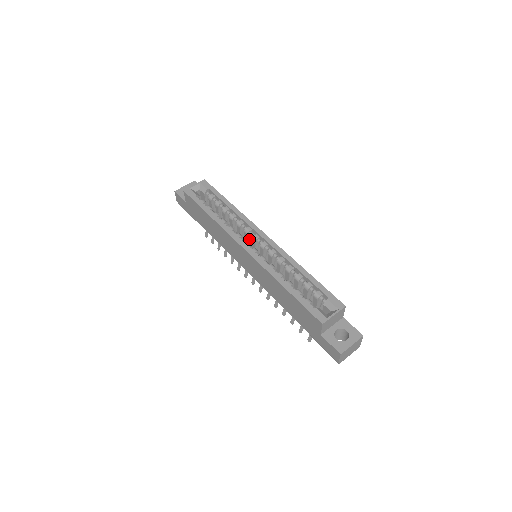
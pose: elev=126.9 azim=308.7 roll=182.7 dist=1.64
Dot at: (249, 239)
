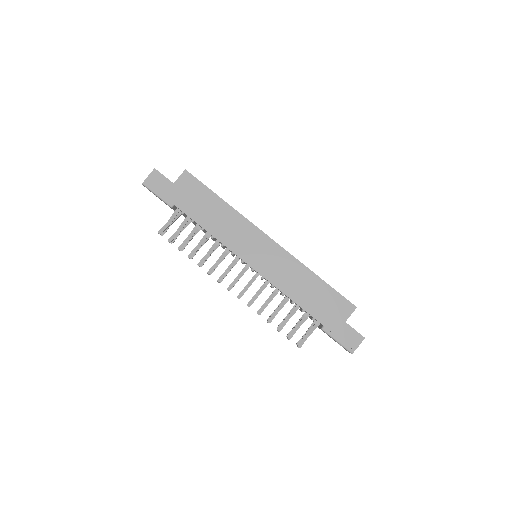
Dot at: occluded
